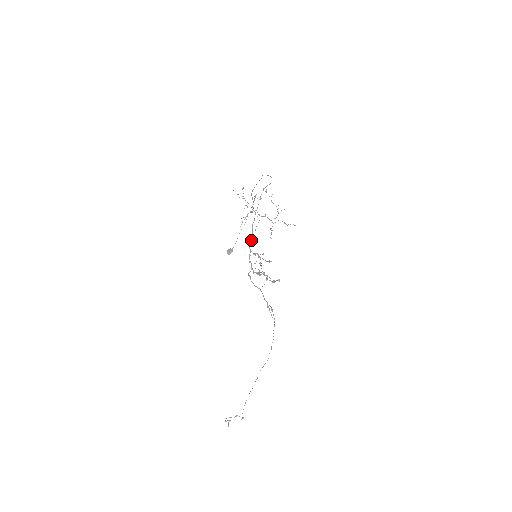
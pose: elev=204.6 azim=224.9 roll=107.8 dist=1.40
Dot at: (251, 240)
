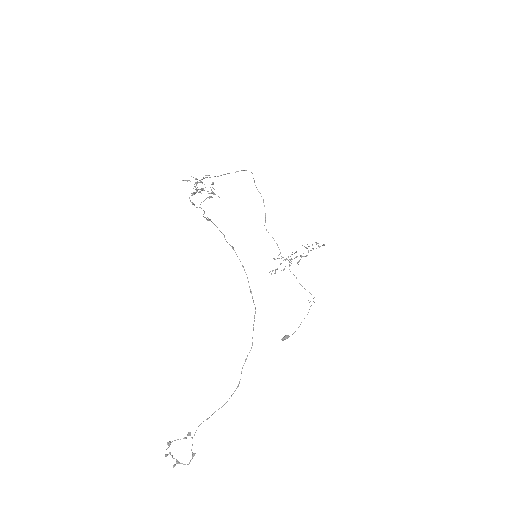
Dot at: occluded
